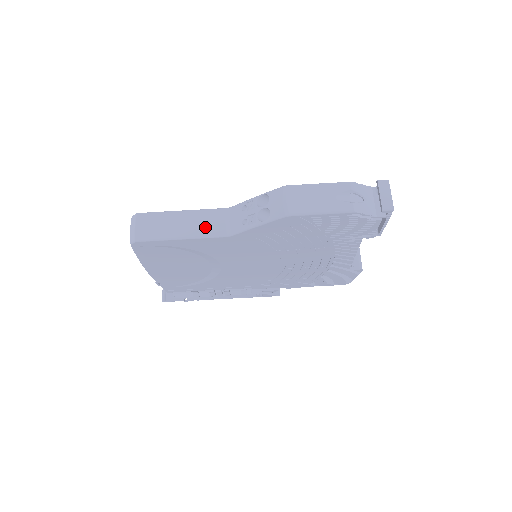
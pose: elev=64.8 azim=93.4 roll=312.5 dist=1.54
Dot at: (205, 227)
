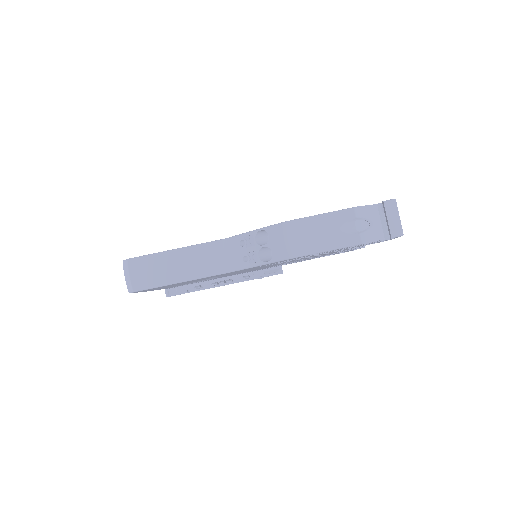
Dot at: (204, 266)
